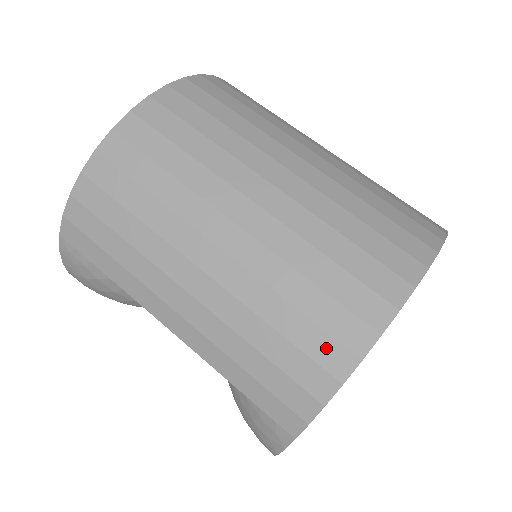
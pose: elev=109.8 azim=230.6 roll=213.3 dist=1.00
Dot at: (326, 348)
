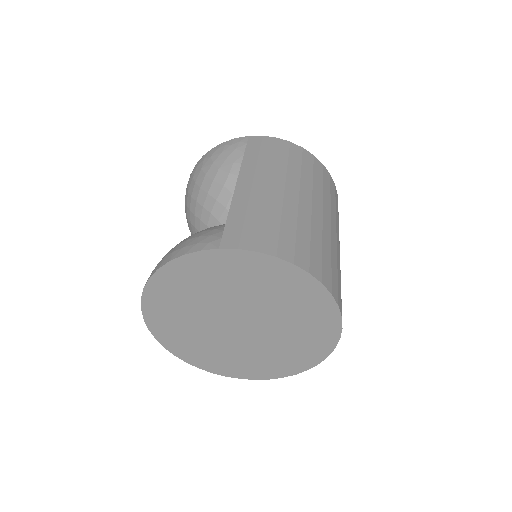
Dot at: (288, 247)
